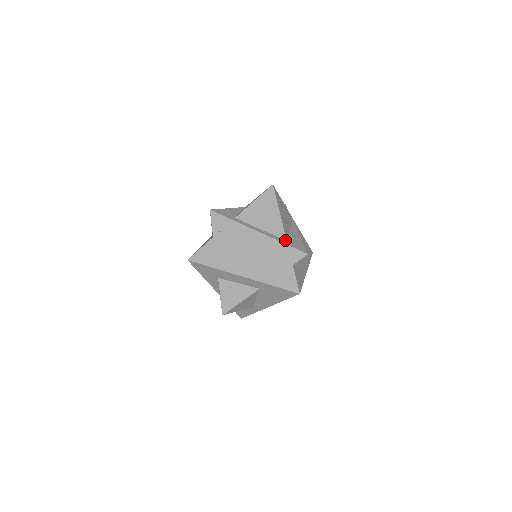
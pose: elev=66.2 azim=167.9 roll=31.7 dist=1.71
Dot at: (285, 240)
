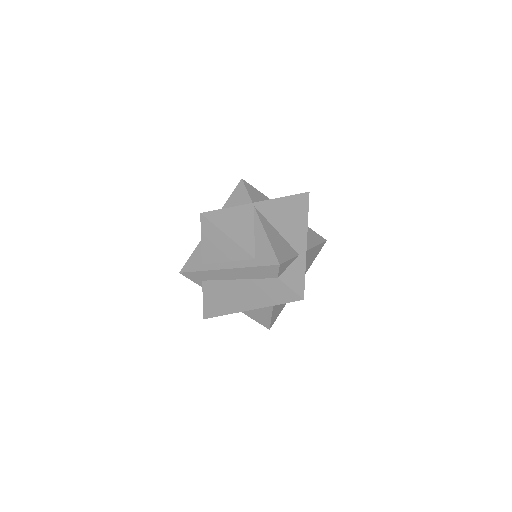
Dot at: (253, 259)
